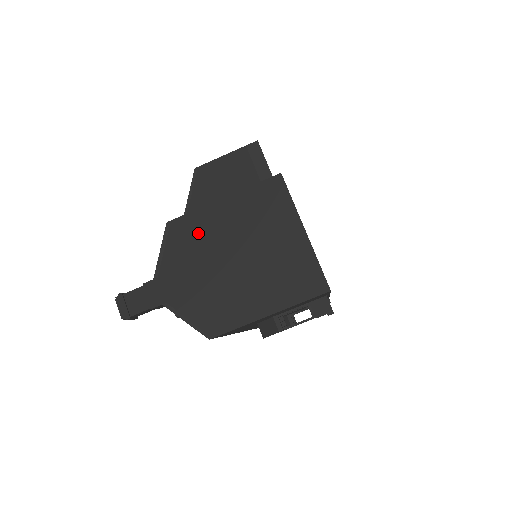
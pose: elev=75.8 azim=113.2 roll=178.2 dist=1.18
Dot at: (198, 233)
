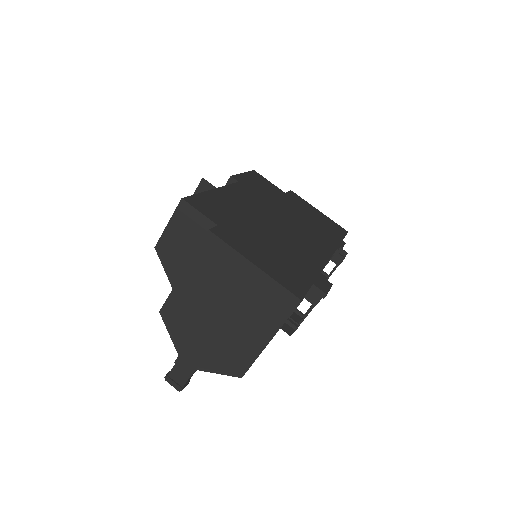
Dot at: (184, 308)
